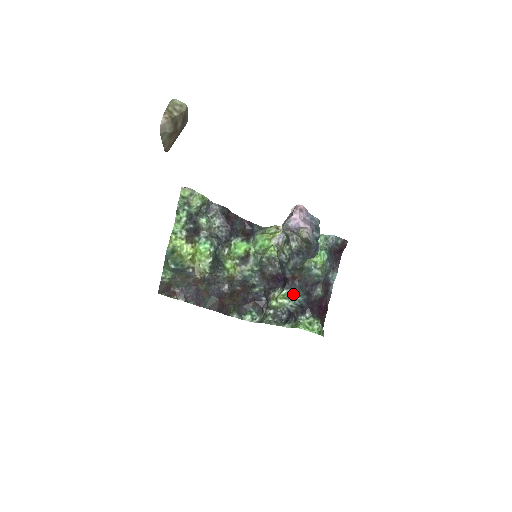
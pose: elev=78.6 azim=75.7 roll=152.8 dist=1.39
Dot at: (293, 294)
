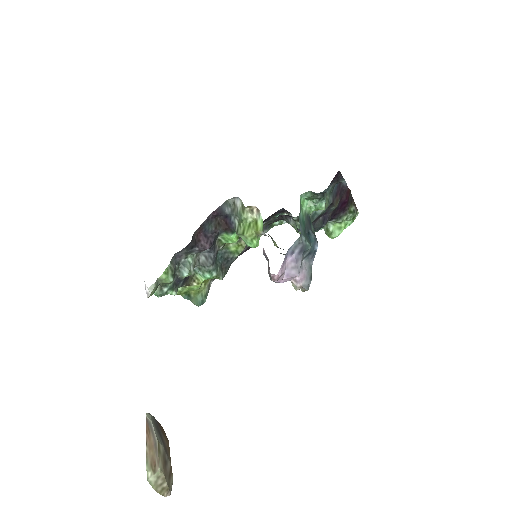
Dot at: occluded
